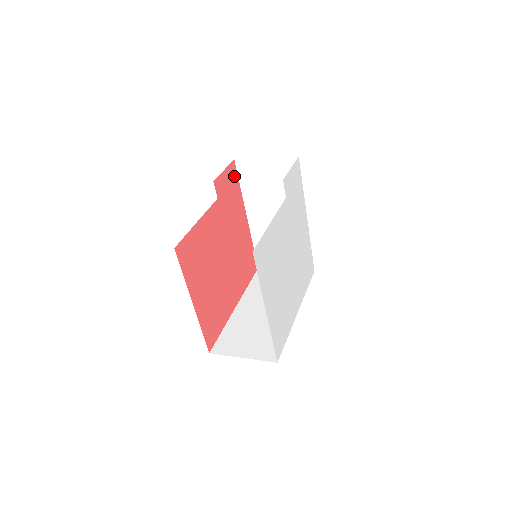
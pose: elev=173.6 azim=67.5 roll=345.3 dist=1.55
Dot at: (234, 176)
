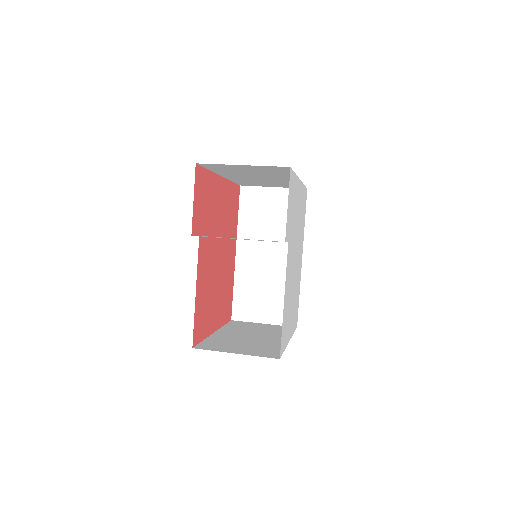
Dot at: (201, 177)
